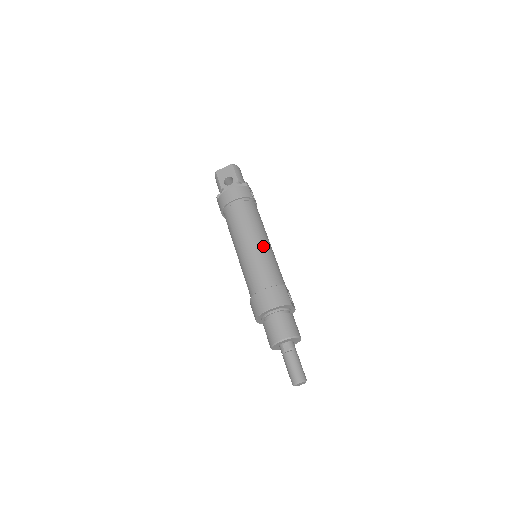
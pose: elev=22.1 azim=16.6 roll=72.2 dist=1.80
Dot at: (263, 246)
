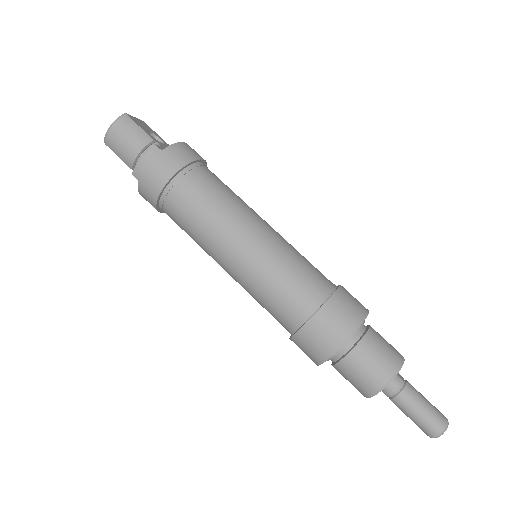
Dot at: occluded
